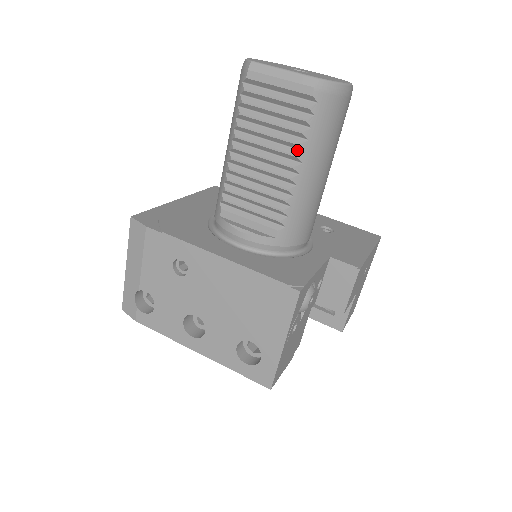
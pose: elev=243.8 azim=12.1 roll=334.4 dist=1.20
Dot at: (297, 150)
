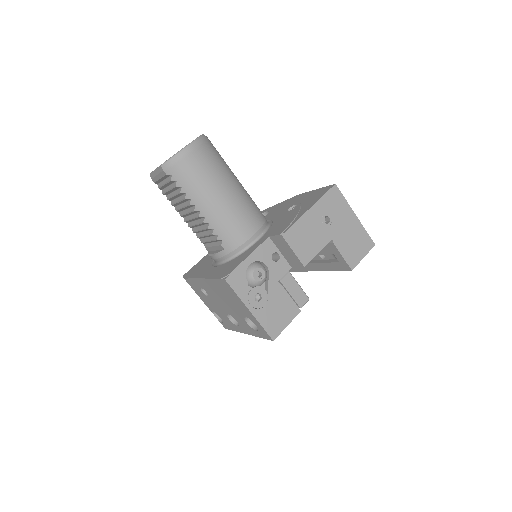
Dot at: (189, 201)
